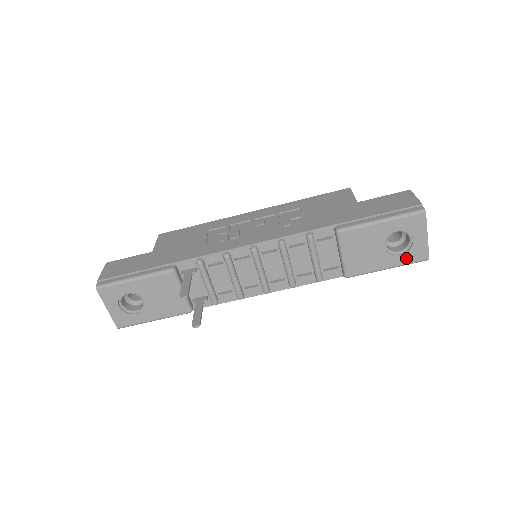
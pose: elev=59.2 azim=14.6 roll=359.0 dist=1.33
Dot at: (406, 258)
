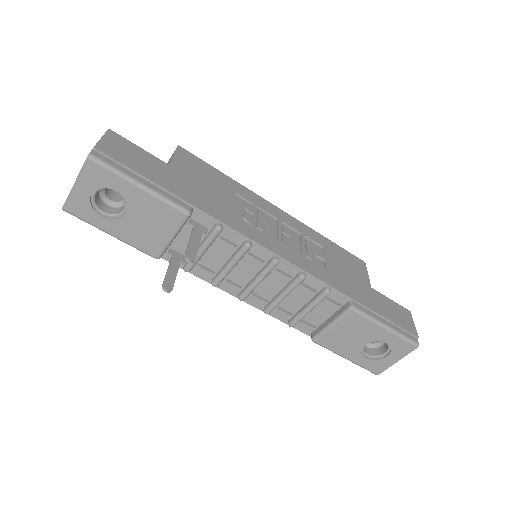
Dot at: (367, 363)
